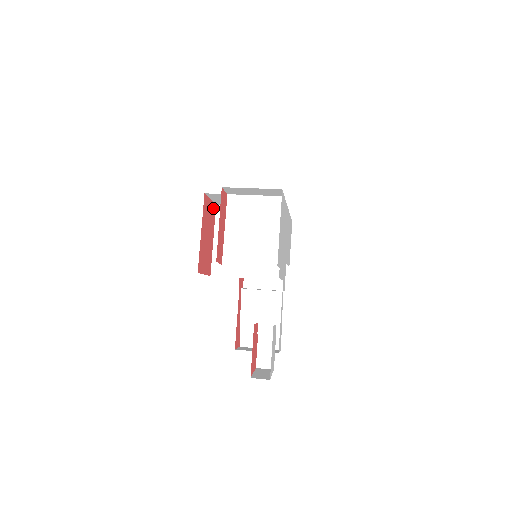
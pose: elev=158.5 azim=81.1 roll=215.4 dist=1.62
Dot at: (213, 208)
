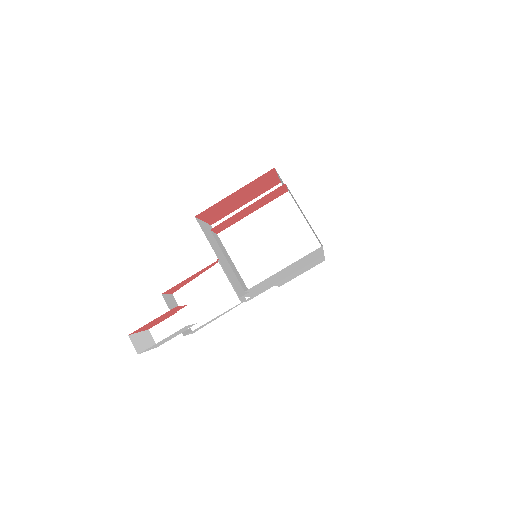
Dot at: (274, 183)
